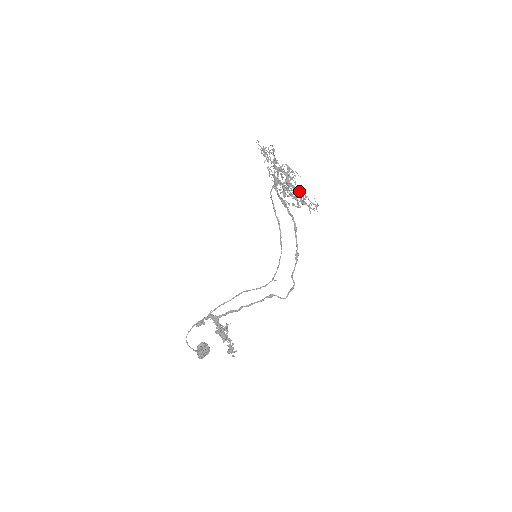
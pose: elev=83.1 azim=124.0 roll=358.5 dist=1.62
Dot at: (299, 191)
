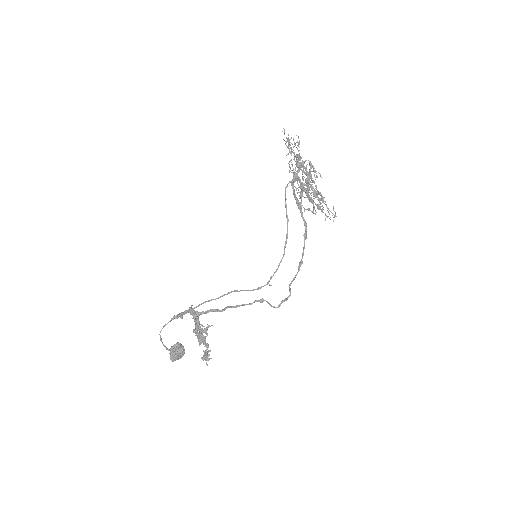
Dot at: (318, 194)
